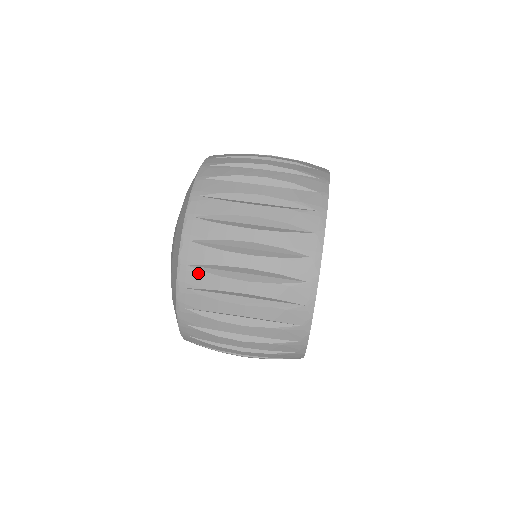
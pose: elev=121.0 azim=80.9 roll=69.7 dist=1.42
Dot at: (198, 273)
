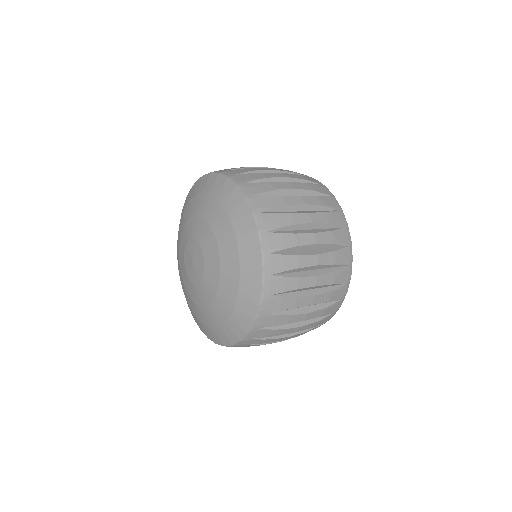
Dot at: (281, 279)
